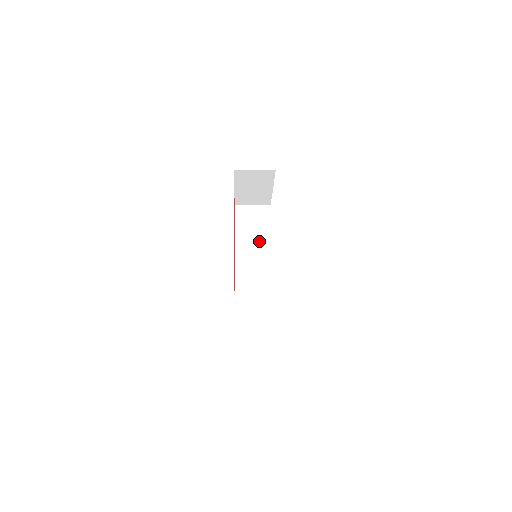
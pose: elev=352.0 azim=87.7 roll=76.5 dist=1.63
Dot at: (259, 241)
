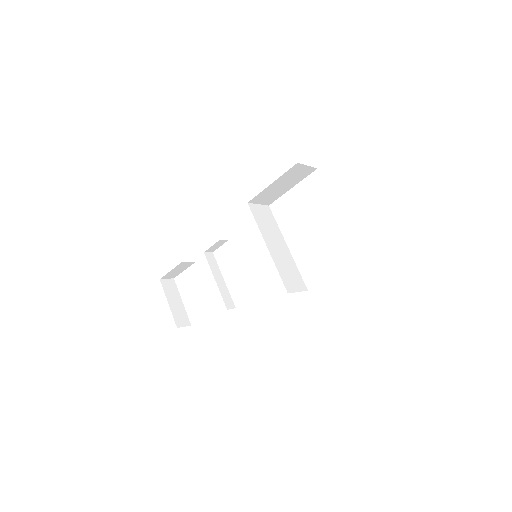
Dot at: (277, 238)
